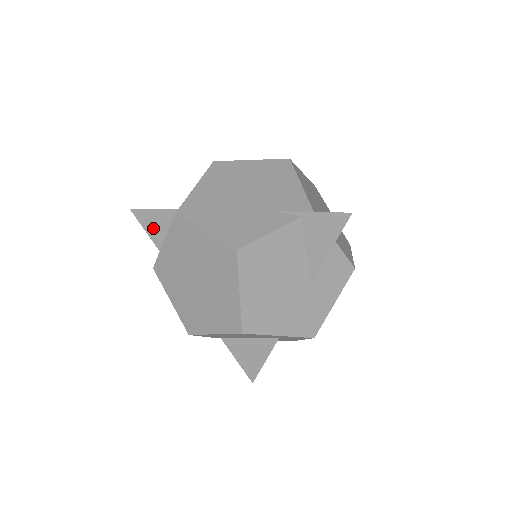
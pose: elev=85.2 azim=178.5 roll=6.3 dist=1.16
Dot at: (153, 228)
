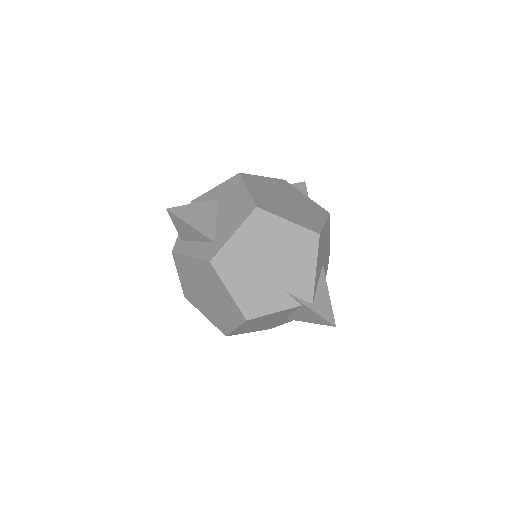
Dot at: (182, 229)
